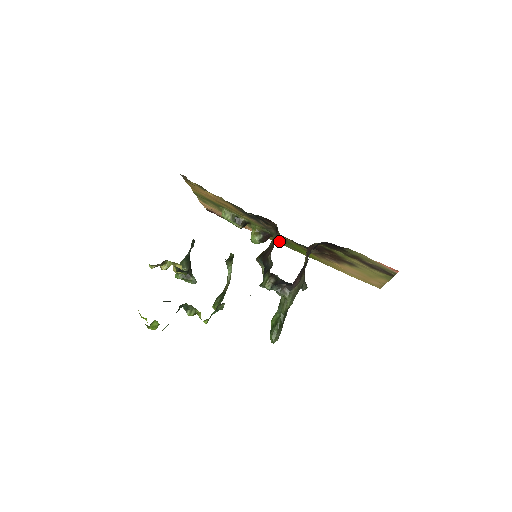
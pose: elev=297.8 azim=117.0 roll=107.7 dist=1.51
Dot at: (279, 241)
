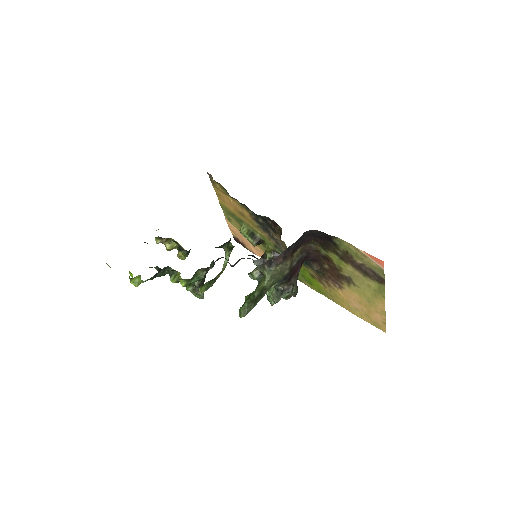
Dot at: occluded
